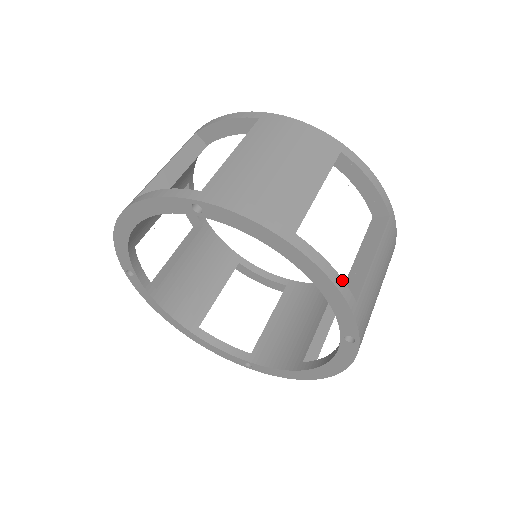
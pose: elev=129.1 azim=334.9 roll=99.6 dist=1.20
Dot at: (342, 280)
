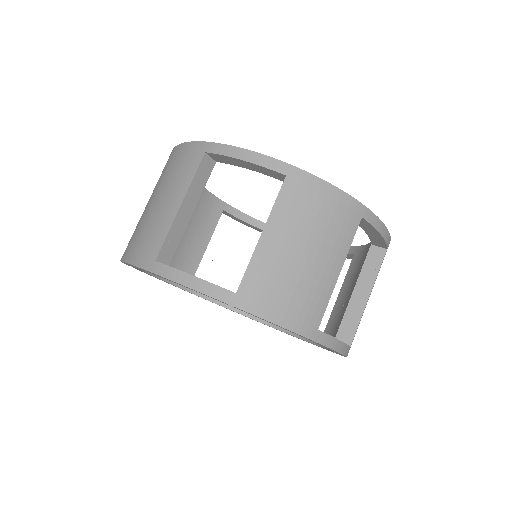
Dot at: (345, 344)
